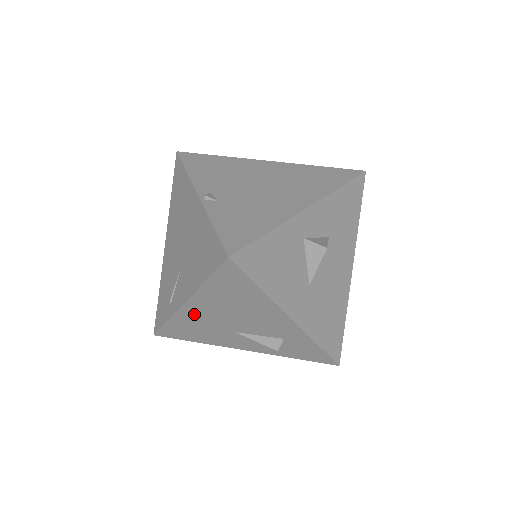
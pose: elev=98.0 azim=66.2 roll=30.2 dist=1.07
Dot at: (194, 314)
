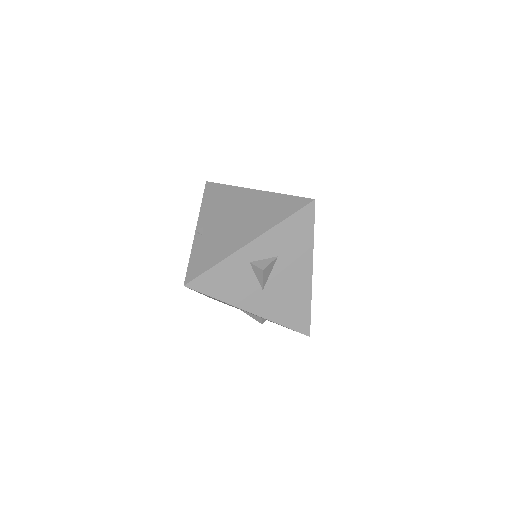
Dot at: occluded
